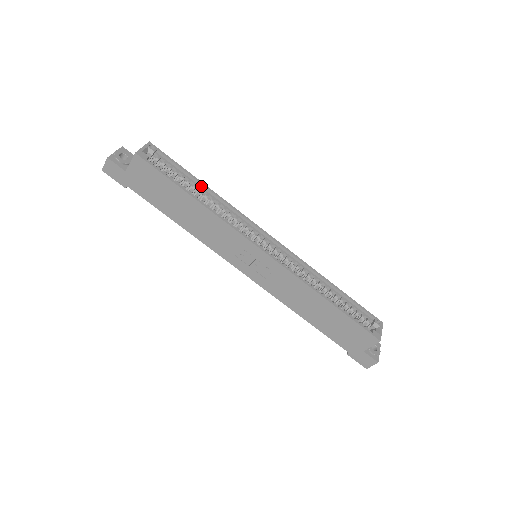
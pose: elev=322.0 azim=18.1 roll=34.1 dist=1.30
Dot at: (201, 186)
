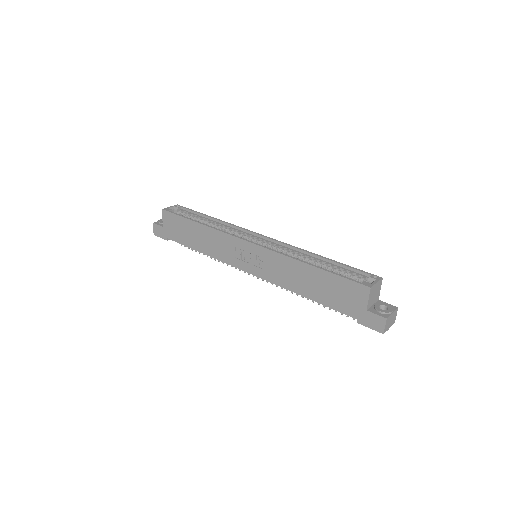
Dot at: (210, 219)
